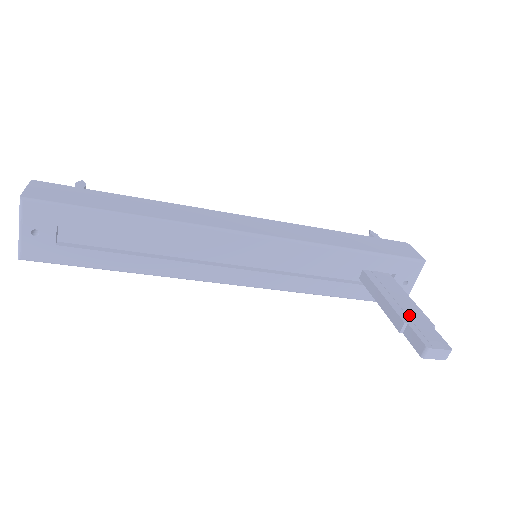
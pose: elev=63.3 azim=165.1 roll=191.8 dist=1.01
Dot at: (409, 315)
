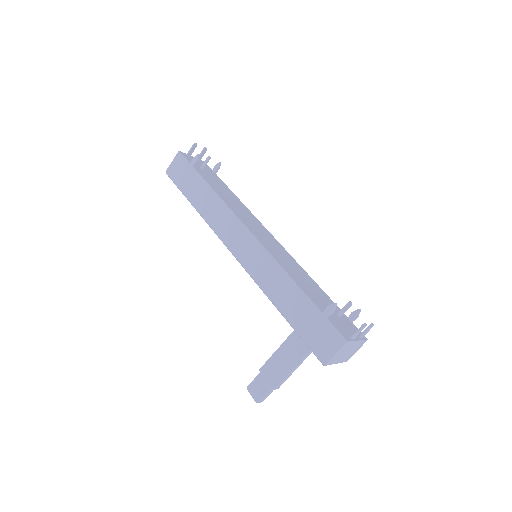
Dot at: (270, 370)
